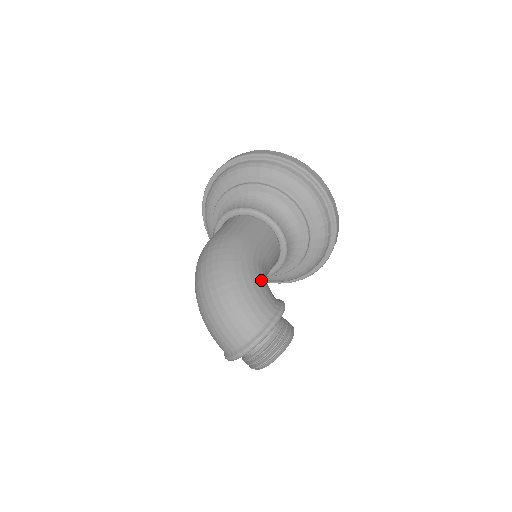
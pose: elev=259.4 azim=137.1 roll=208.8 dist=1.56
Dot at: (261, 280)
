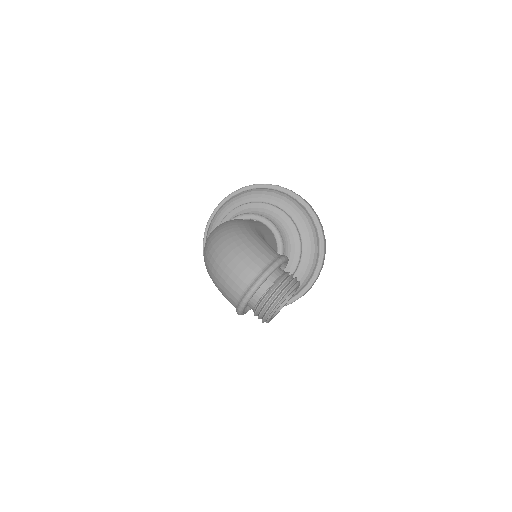
Dot at: occluded
